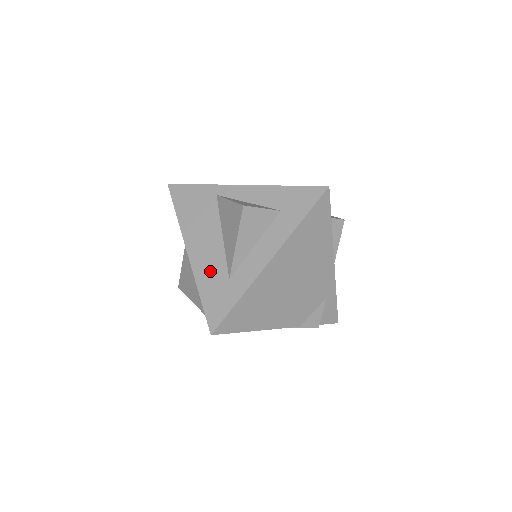
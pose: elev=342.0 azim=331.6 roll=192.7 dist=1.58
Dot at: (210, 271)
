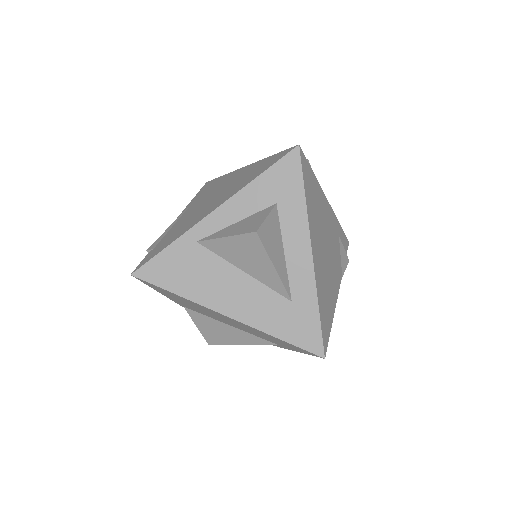
Dot at: (267, 311)
